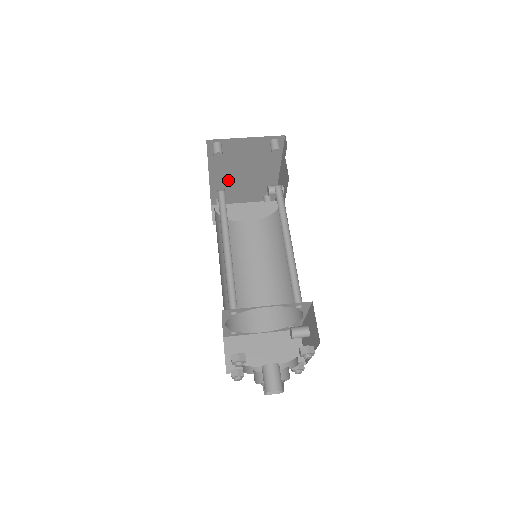
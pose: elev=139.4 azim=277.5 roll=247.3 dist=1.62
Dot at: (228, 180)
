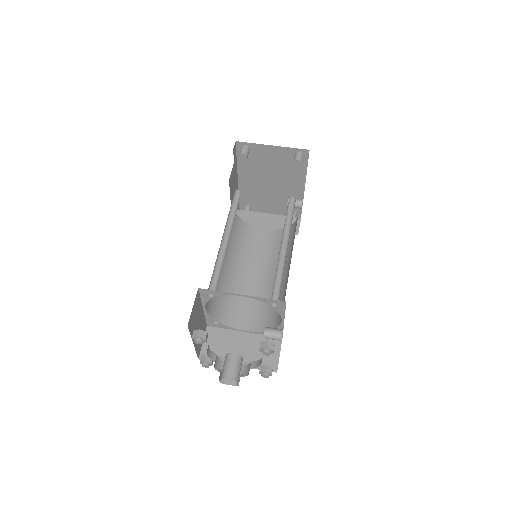
Dot at: (256, 187)
